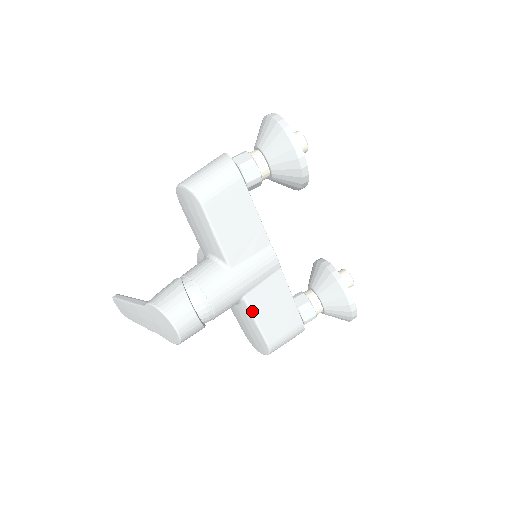
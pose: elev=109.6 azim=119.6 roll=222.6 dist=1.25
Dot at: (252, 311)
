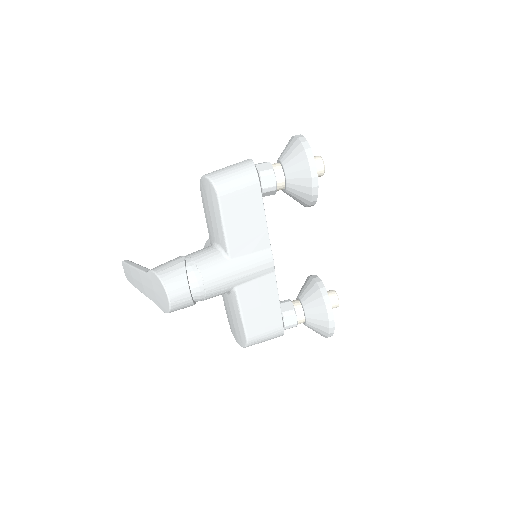
Dot at: (240, 302)
